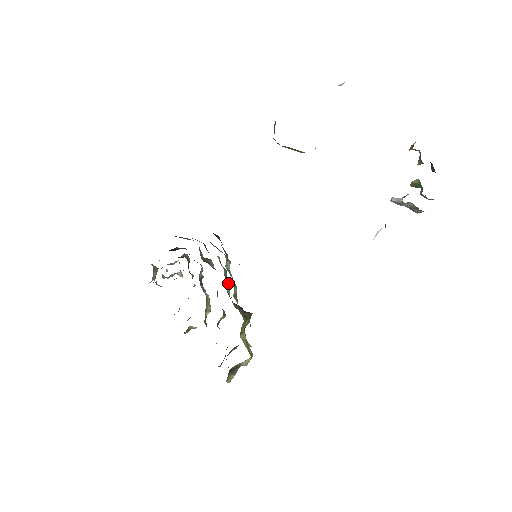
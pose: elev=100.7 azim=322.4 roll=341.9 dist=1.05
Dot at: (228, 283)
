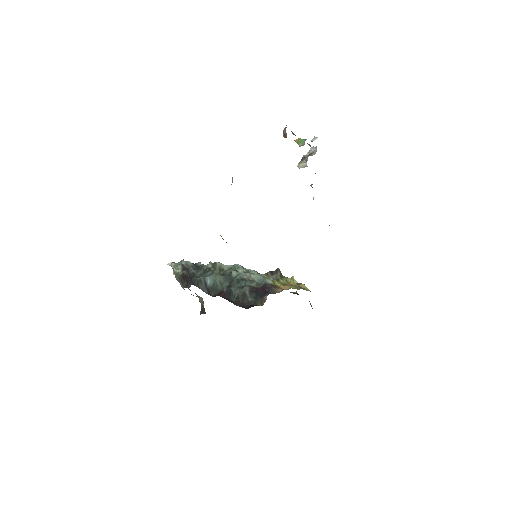
Dot at: (250, 271)
